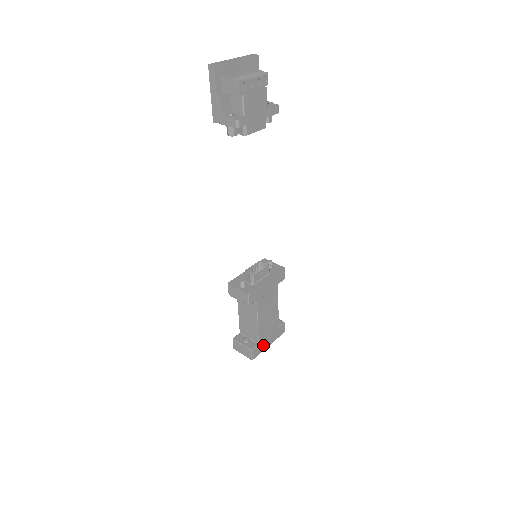
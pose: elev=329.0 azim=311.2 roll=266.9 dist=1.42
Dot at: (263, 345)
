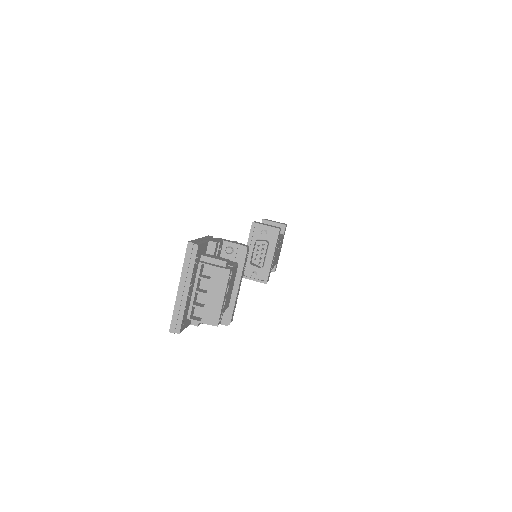
Dot at: occluded
